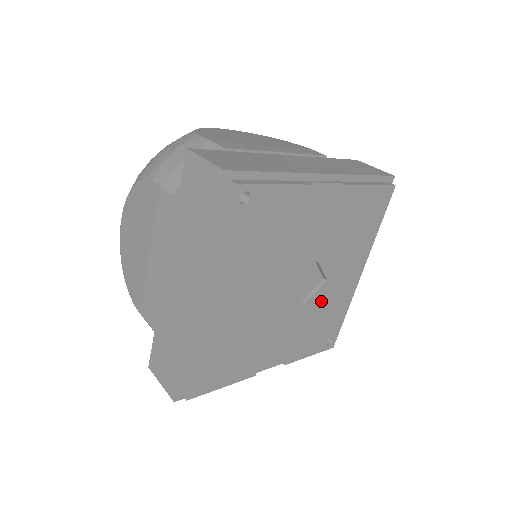
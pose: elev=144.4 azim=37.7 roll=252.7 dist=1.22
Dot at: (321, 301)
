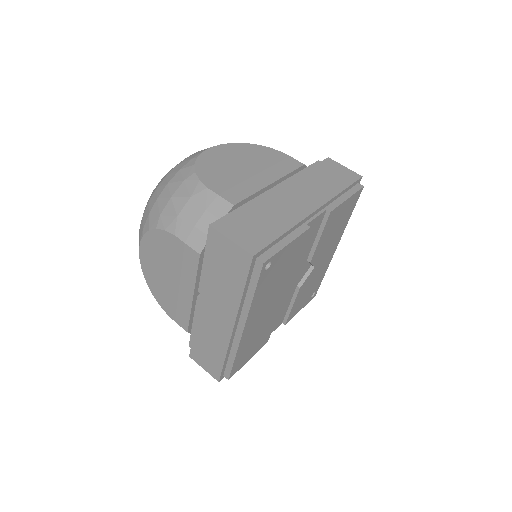
Dot at: (310, 279)
